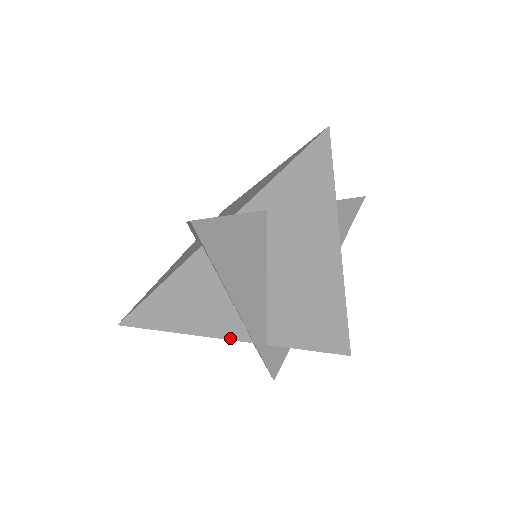
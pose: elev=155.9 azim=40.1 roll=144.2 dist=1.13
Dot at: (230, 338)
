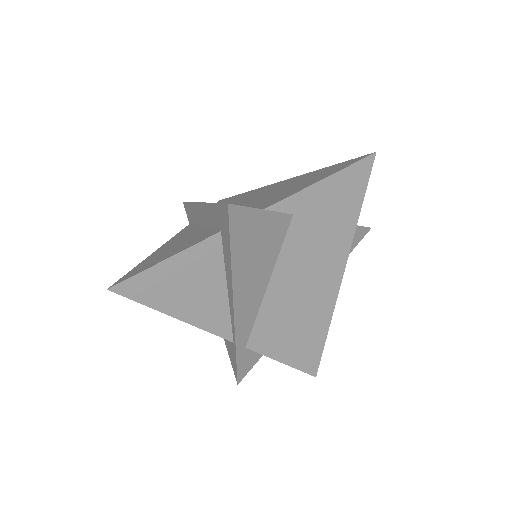
Dot at: (213, 332)
